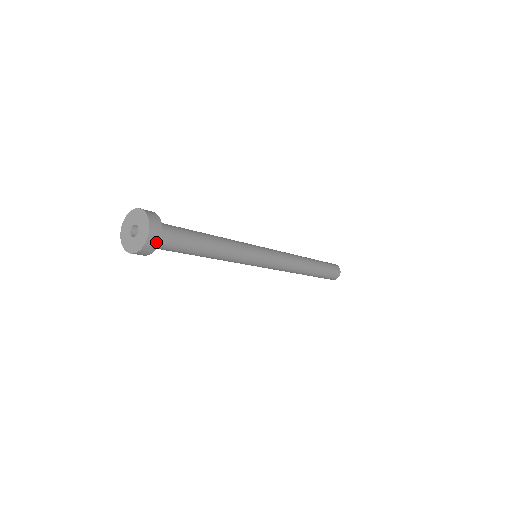
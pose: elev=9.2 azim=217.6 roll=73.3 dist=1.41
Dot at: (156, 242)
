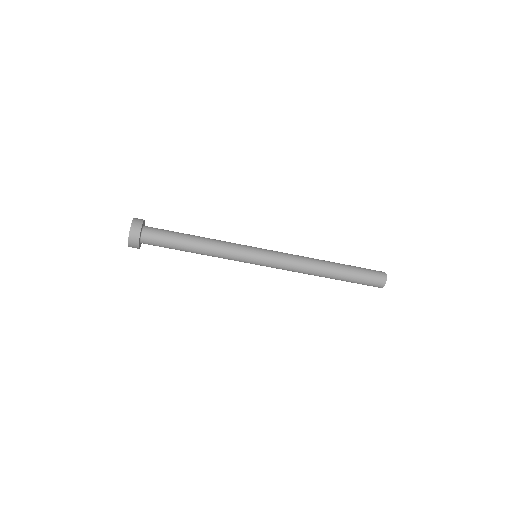
Dot at: (139, 227)
